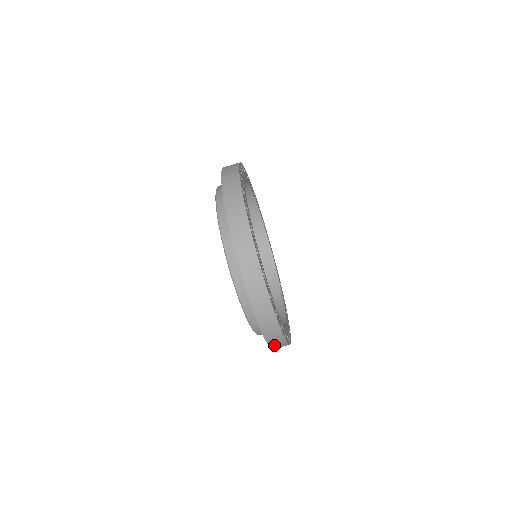
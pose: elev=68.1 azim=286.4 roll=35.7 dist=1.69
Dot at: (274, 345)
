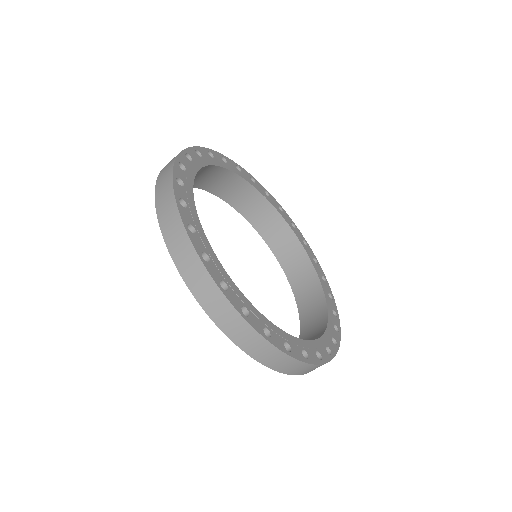
Dot at: (295, 371)
